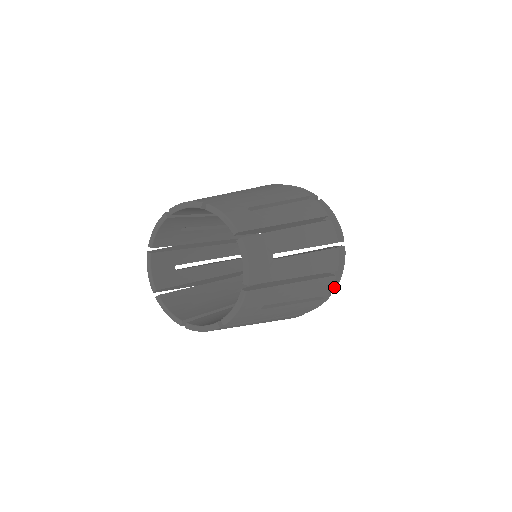
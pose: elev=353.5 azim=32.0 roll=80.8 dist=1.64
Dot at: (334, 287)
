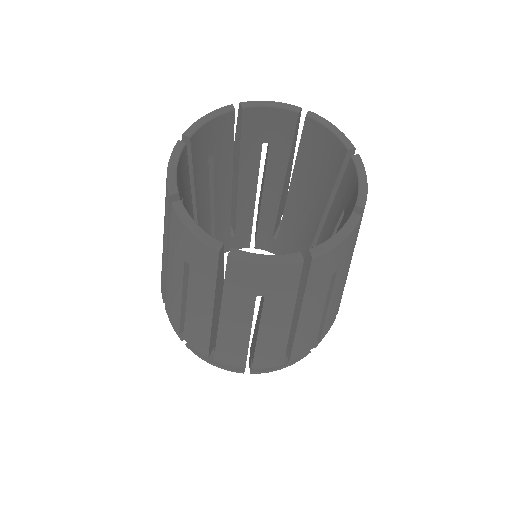
Dot at: occluded
